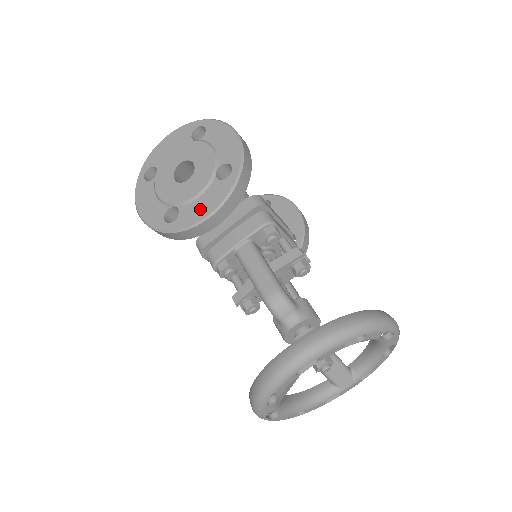
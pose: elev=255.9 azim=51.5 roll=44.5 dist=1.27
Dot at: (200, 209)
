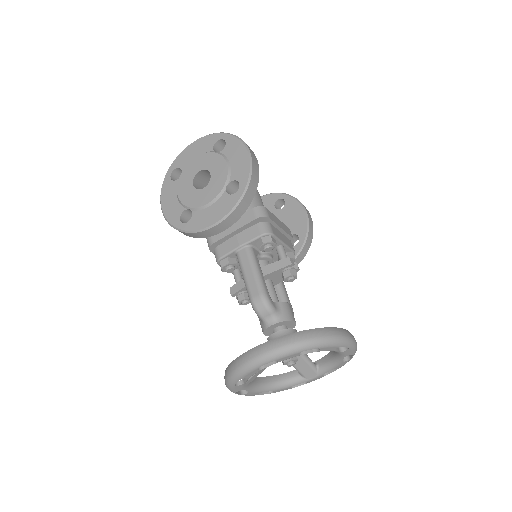
Dot at: (209, 217)
